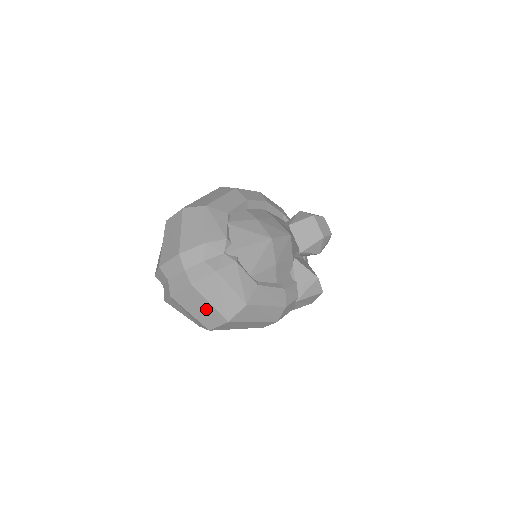
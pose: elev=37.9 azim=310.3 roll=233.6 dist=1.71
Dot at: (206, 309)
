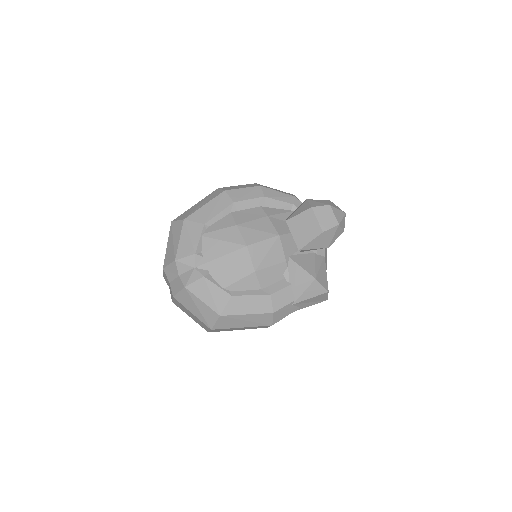
Dot at: (194, 317)
